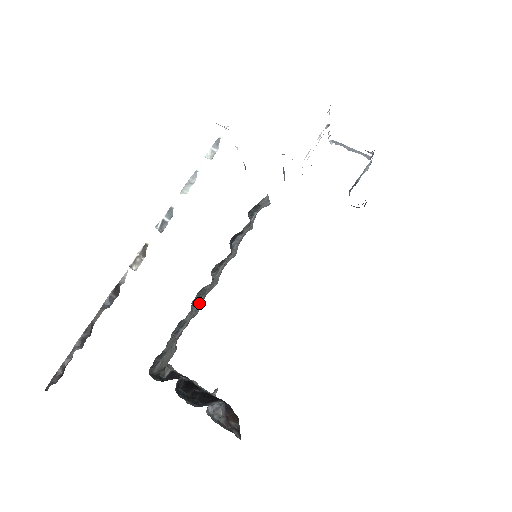
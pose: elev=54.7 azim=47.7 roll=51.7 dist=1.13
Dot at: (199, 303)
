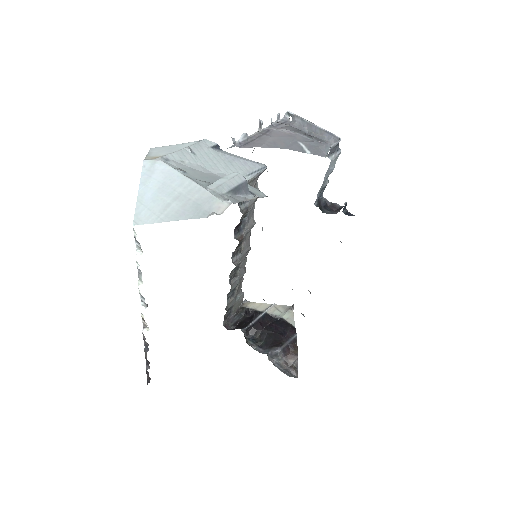
Dot at: (239, 272)
